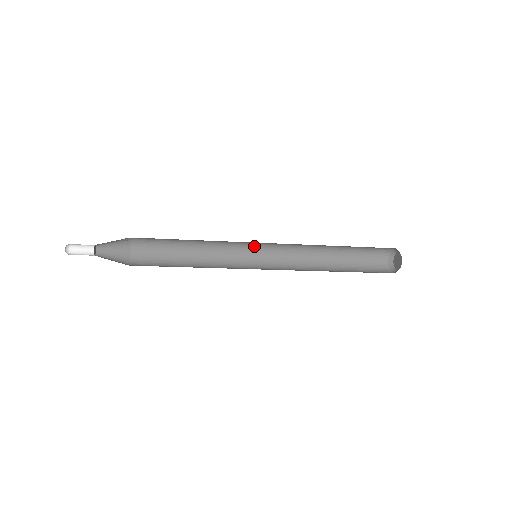
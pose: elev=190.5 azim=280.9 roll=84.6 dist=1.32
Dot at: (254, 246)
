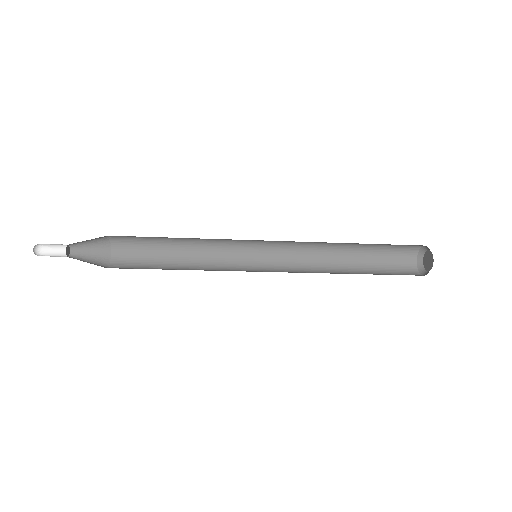
Dot at: (255, 241)
